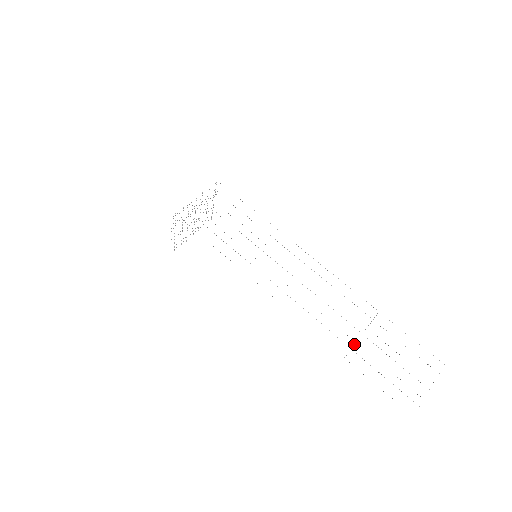
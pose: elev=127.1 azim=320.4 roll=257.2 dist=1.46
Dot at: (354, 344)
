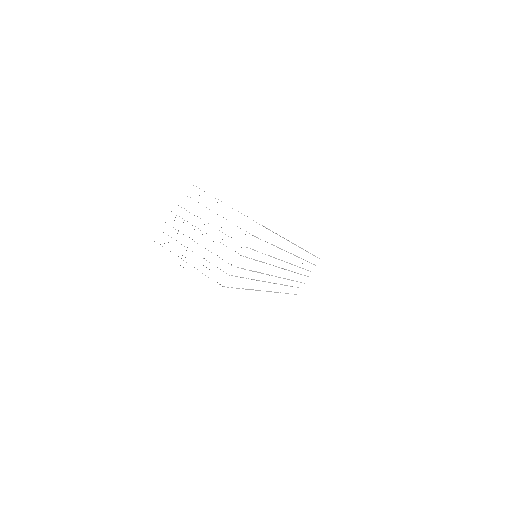
Dot at: occluded
